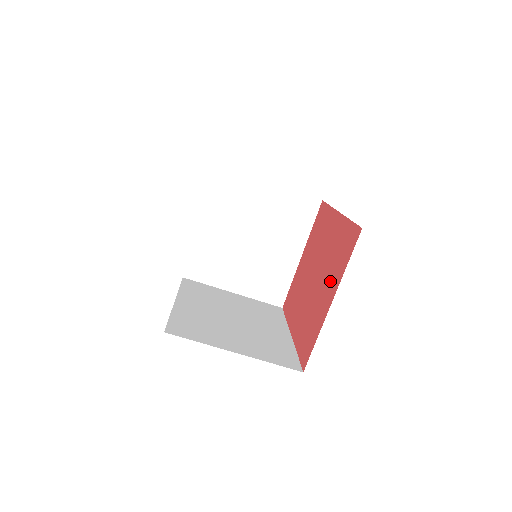
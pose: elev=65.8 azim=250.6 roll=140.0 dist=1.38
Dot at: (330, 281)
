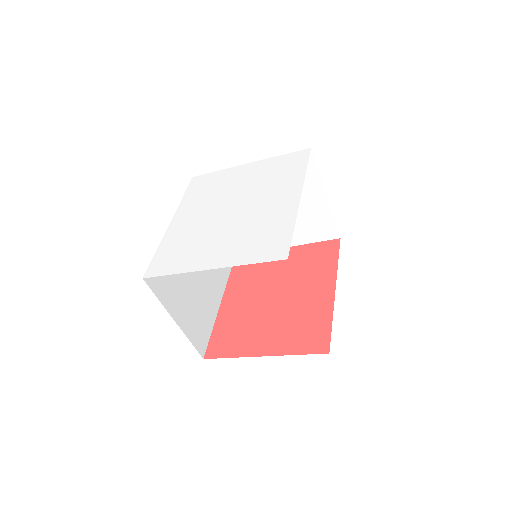
Dot at: (278, 335)
